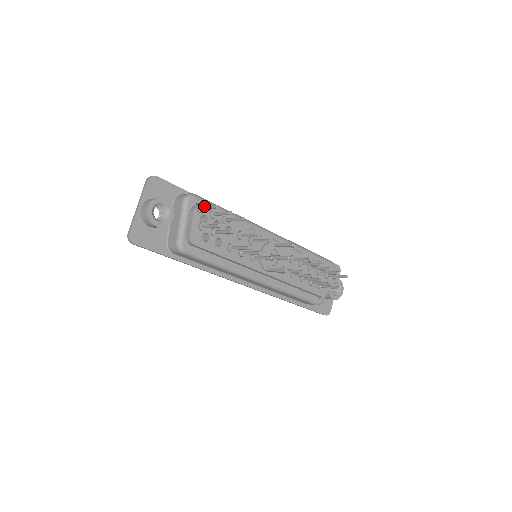
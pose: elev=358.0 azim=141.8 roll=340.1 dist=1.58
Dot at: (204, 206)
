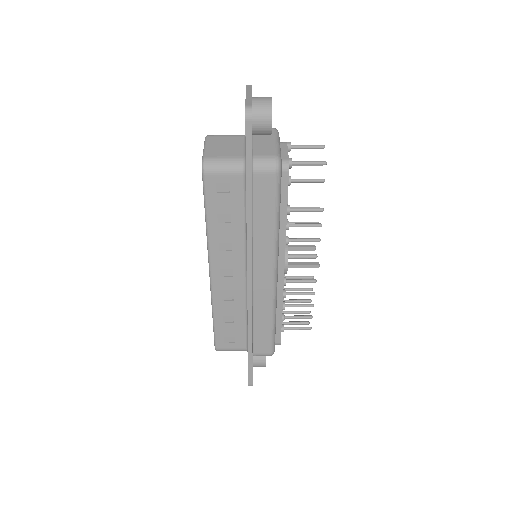
Dot at: occluded
